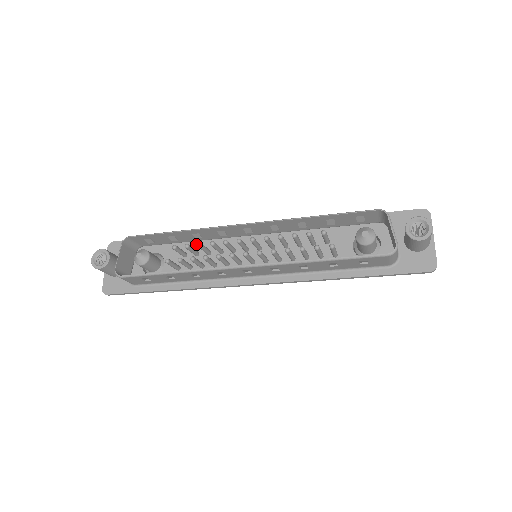
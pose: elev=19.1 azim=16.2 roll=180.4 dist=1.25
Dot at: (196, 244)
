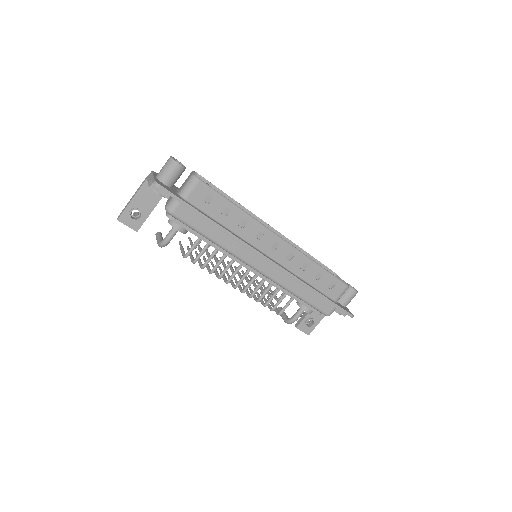
Dot at: occluded
